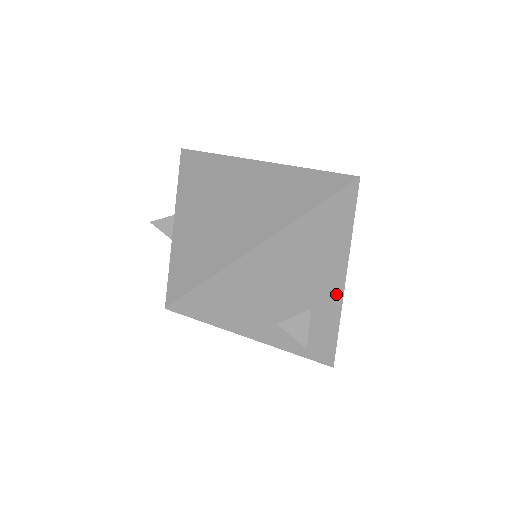
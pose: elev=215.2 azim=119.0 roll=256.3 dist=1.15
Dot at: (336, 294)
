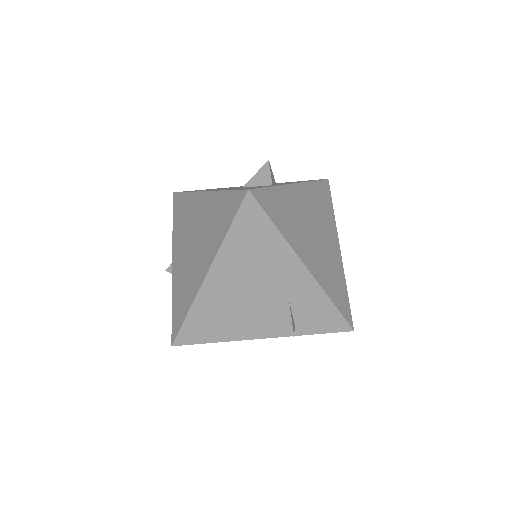
Dot at: (305, 280)
